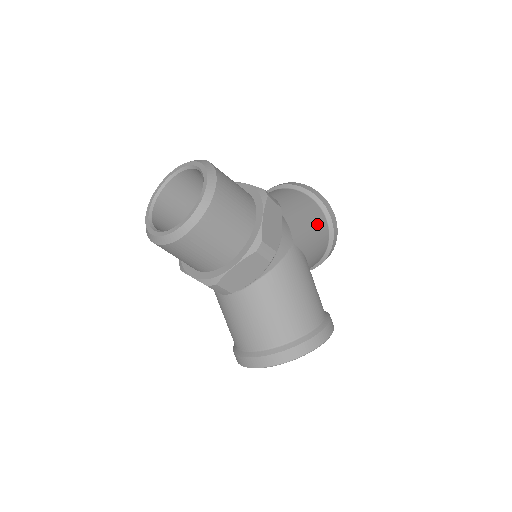
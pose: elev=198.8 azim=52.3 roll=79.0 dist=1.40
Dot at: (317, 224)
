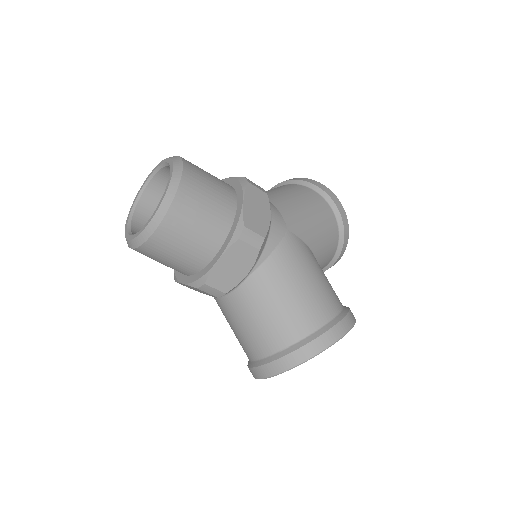
Dot at: (319, 212)
